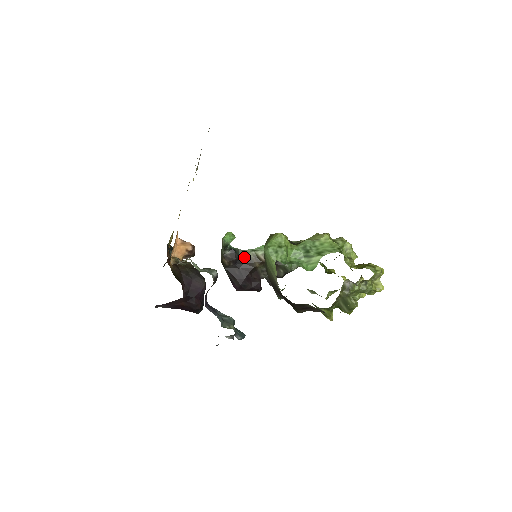
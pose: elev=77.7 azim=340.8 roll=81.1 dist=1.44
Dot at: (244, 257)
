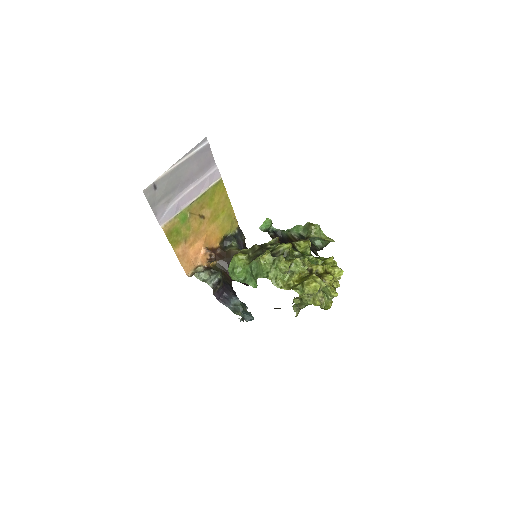
Dot at: (286, 236)
